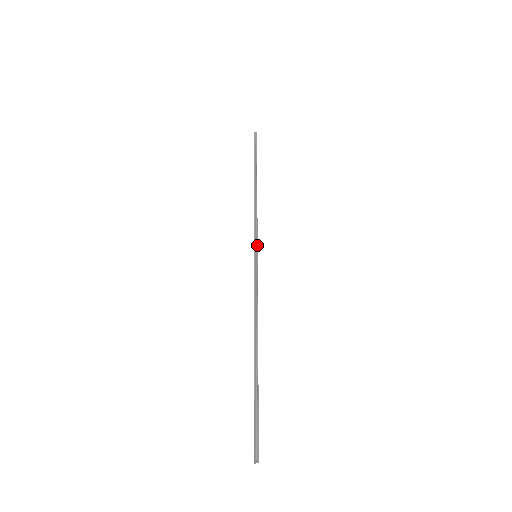
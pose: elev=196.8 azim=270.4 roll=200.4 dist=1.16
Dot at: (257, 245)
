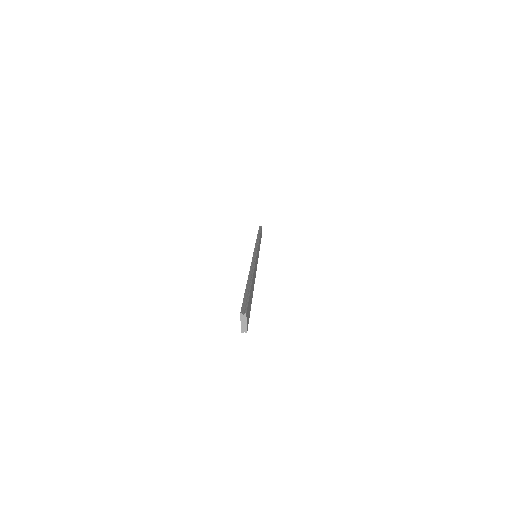
Dot at: (257, 248)
